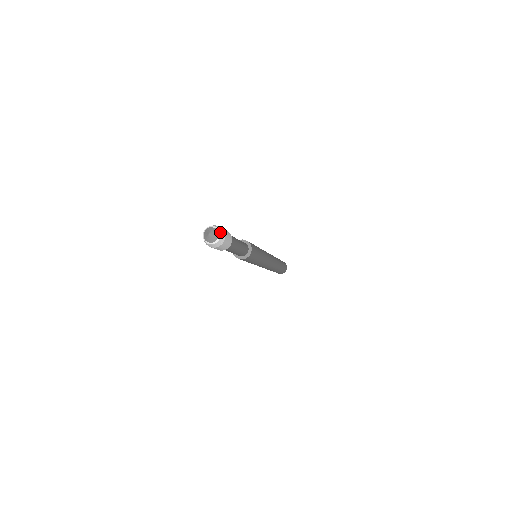
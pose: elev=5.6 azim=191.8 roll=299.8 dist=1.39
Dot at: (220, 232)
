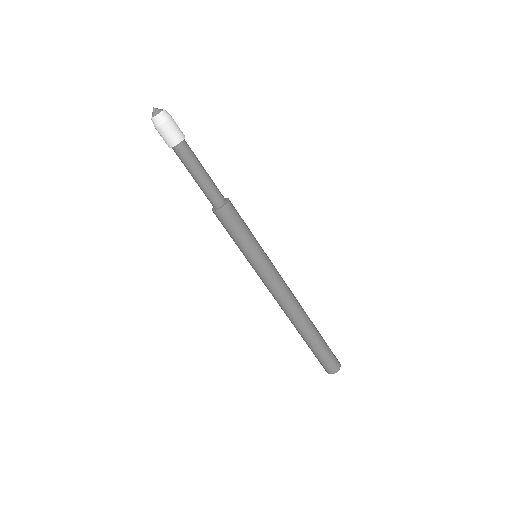
Dot at: (165, 111)
